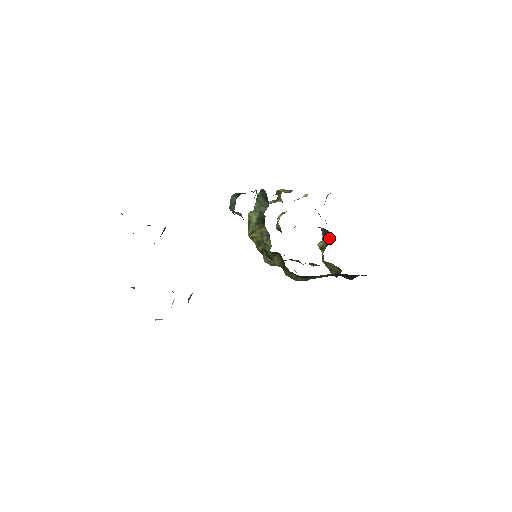
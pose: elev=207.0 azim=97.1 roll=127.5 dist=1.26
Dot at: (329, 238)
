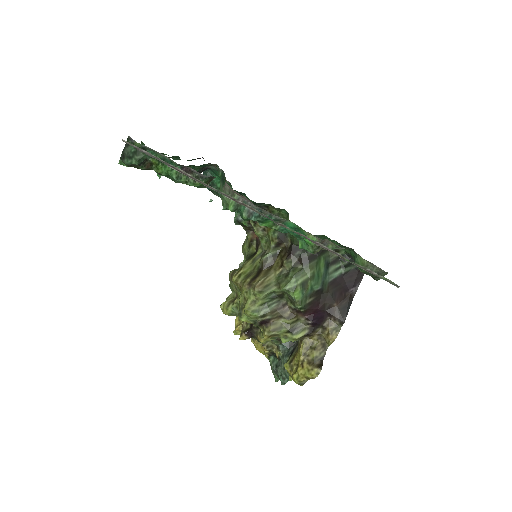
Dot at: occluded
